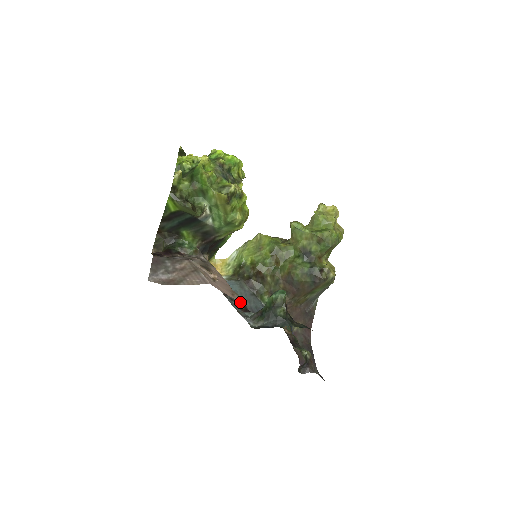
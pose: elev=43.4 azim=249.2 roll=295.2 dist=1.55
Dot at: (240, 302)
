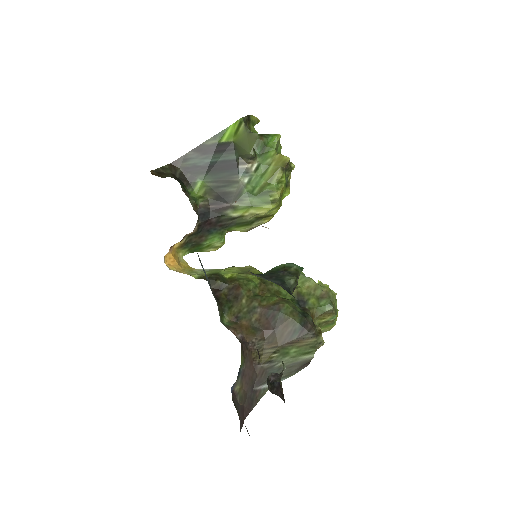
Dot at: occluded
